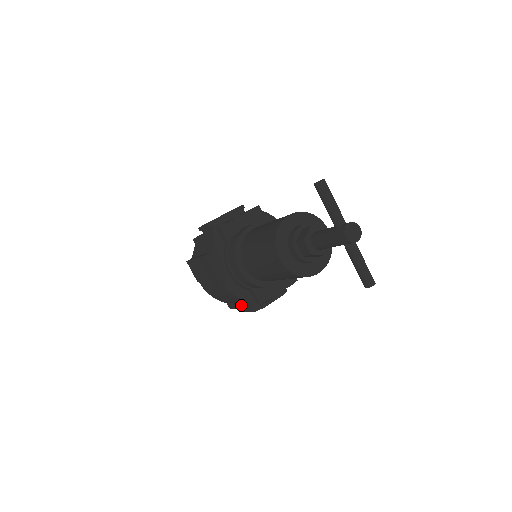
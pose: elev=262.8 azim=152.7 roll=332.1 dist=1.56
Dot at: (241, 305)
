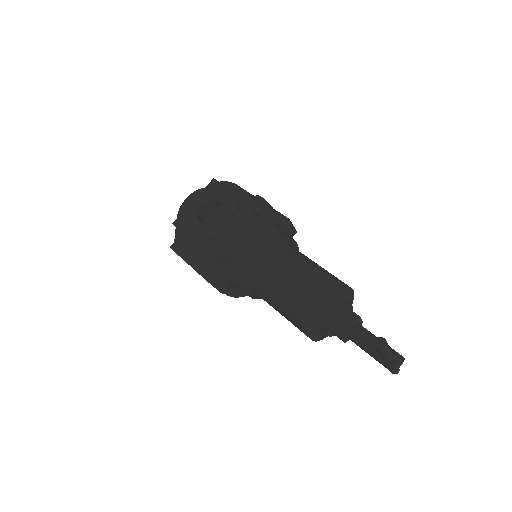
Dot at: occluded
